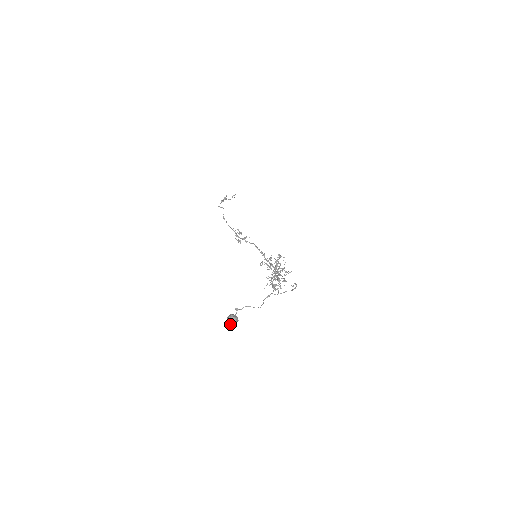
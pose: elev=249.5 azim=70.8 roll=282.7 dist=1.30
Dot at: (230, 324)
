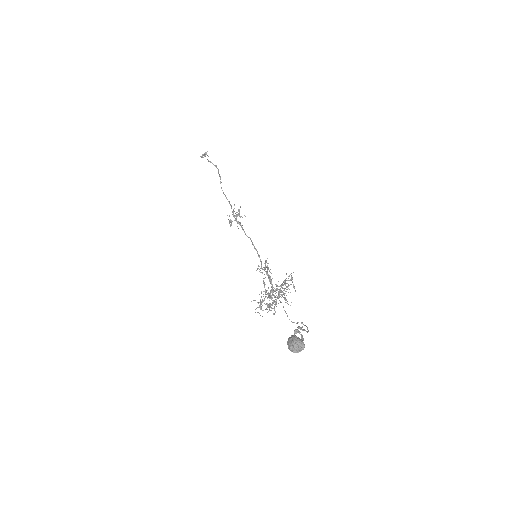
Dot at: (292, 349)
